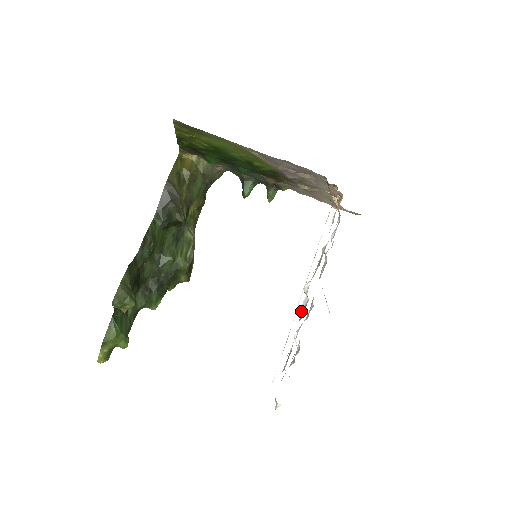
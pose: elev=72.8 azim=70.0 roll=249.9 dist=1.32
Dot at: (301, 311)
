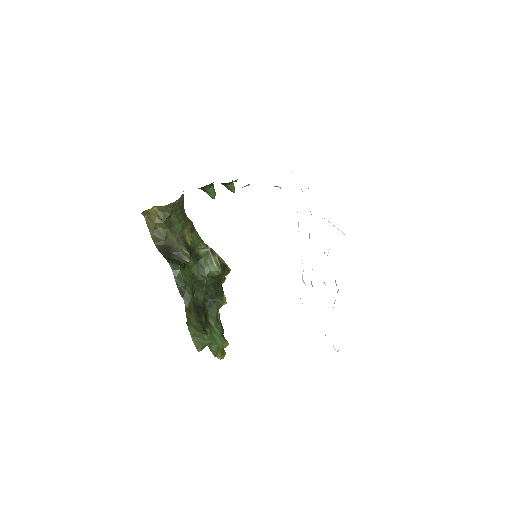
Dot at: occluded
